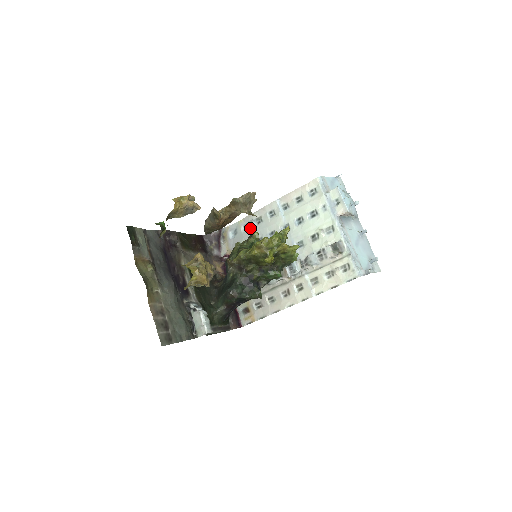
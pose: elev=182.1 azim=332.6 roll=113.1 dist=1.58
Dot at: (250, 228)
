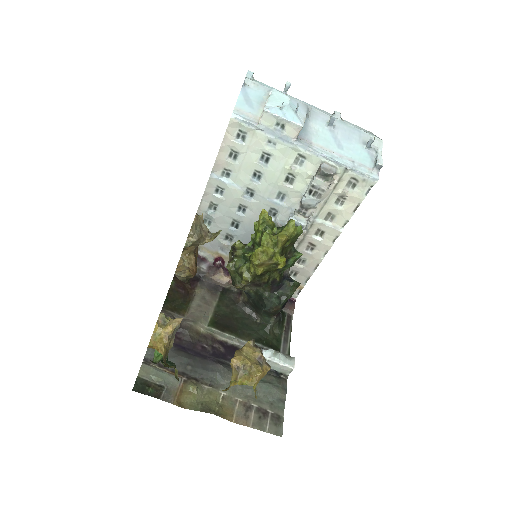
Dot at: (212, 220)
